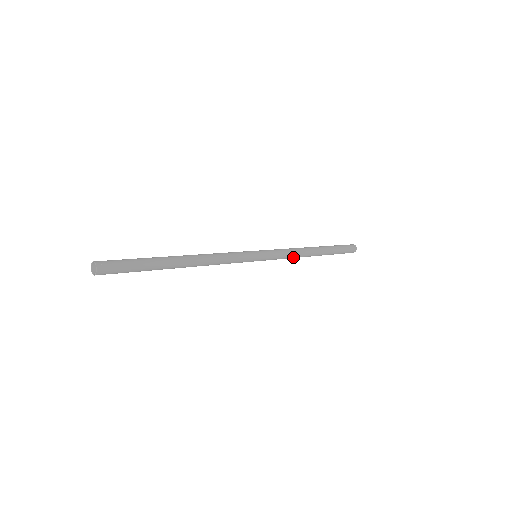
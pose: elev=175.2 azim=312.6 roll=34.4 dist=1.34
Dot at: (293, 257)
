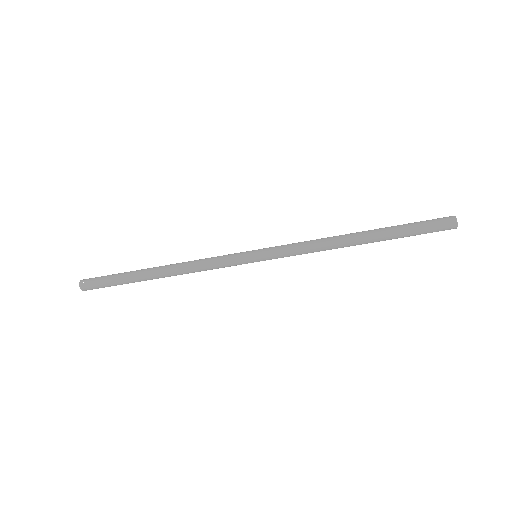
Dot at: (316, 251)
